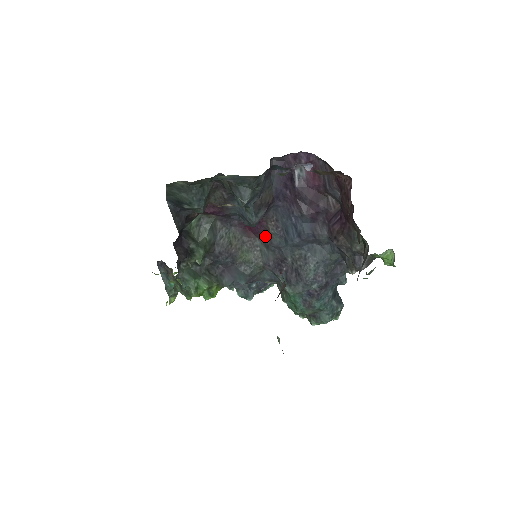
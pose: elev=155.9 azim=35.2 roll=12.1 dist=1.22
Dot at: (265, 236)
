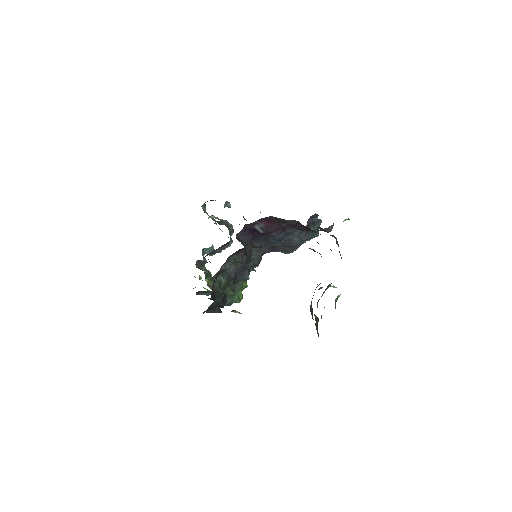
Dot at: (254, 247)
